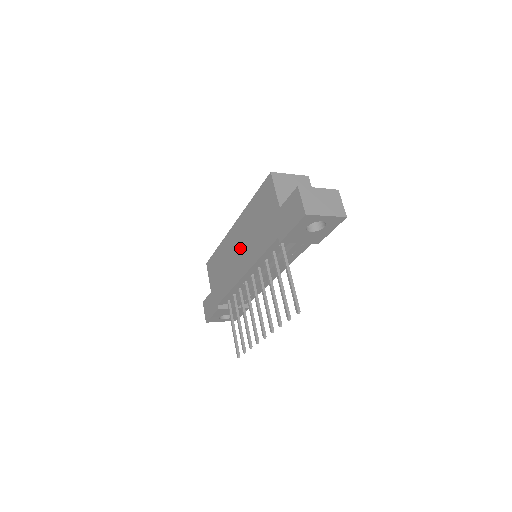
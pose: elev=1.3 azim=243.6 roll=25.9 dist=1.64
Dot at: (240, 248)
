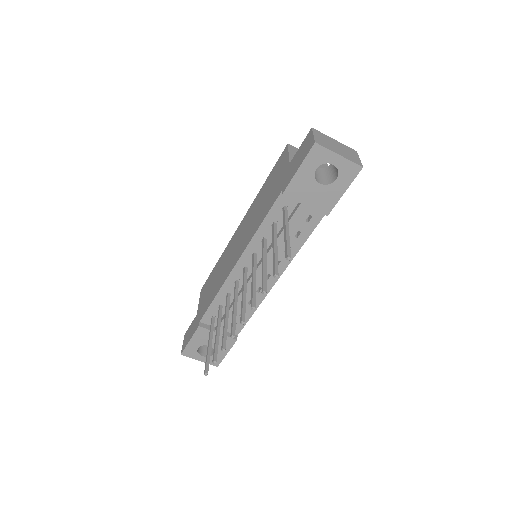
Dot at: (240, 240)
